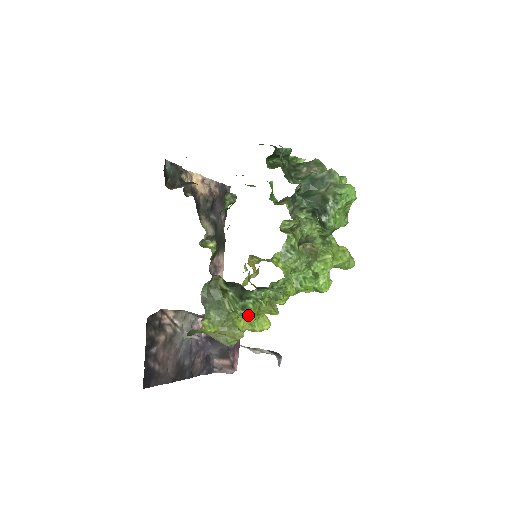
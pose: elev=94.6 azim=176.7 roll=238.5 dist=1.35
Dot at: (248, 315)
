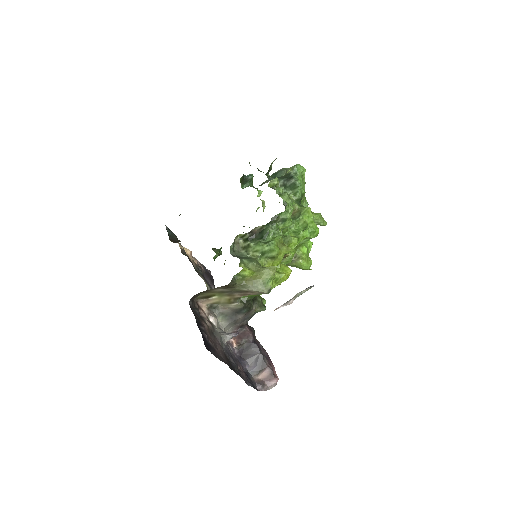
Dot at: (273, 245)
